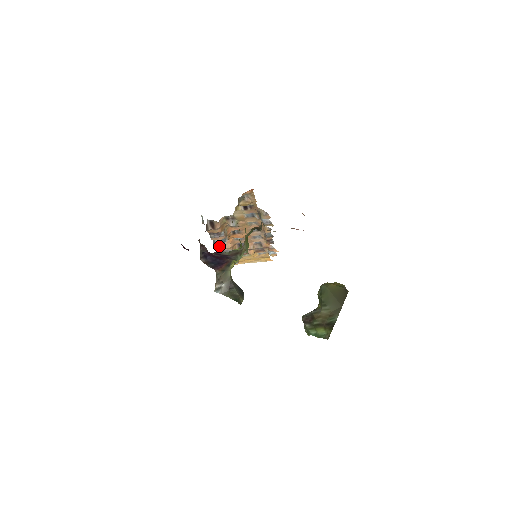
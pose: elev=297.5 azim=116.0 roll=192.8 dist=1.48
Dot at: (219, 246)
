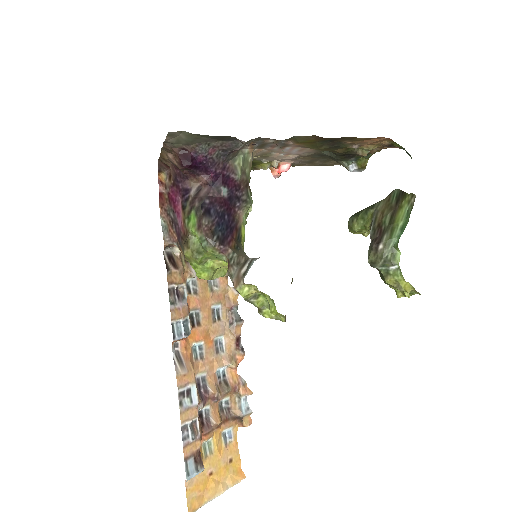
Dot at: (176, 370)
